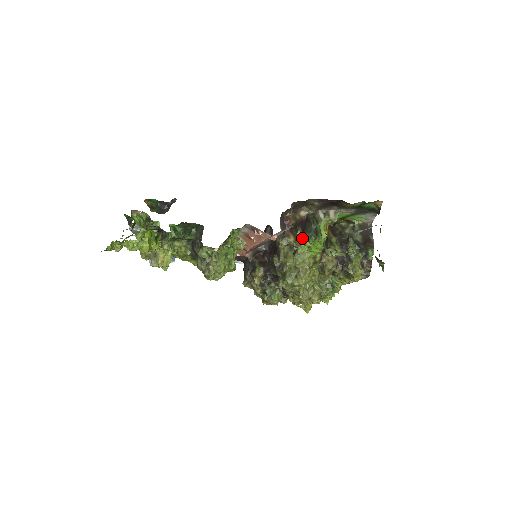
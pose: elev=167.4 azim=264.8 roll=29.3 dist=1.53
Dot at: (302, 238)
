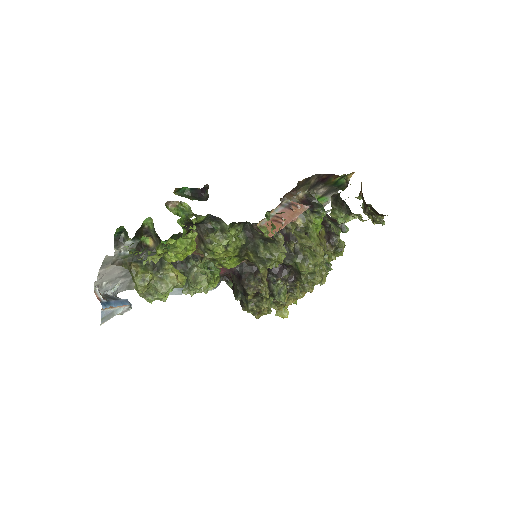
Dot at: (311, 216)
